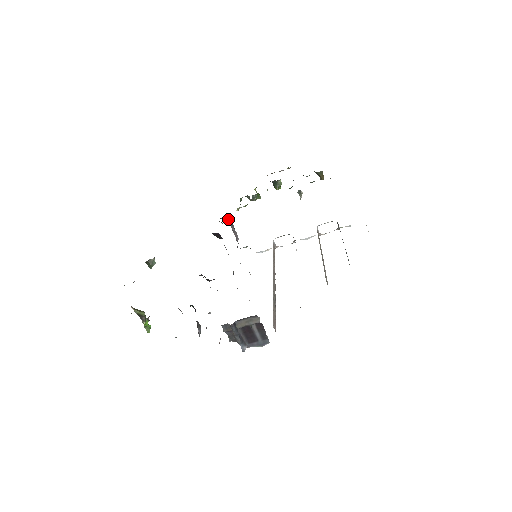
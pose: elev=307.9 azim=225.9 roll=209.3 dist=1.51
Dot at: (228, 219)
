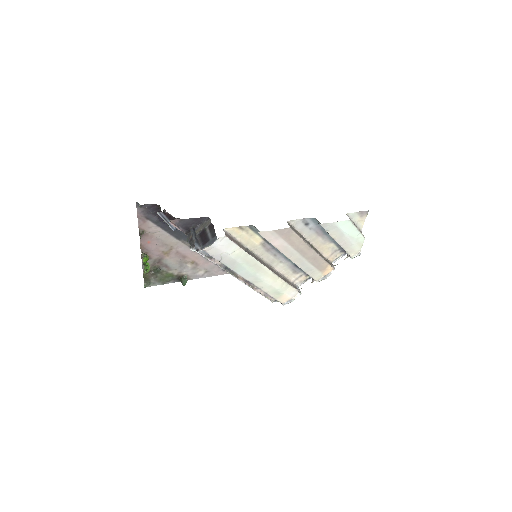
Dot at: occluded
